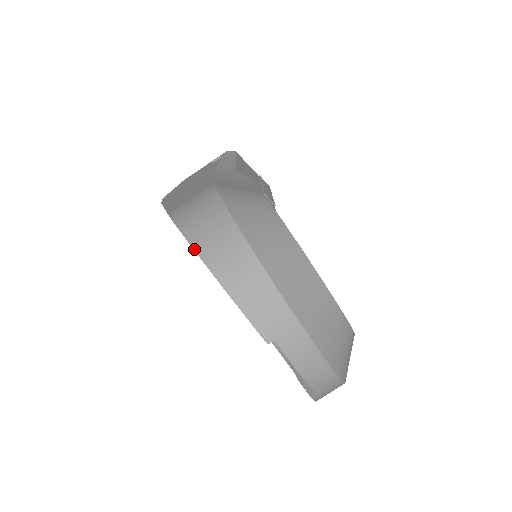
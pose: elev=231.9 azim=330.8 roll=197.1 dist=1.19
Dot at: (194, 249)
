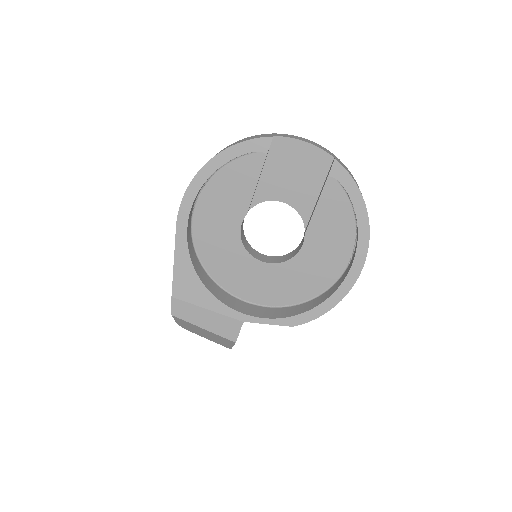
Dot at: (200, 170)
